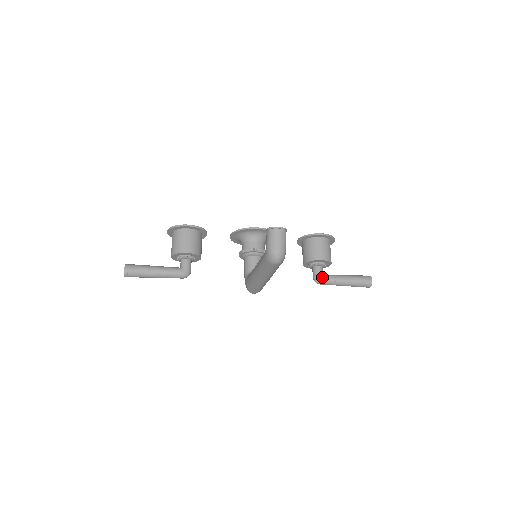
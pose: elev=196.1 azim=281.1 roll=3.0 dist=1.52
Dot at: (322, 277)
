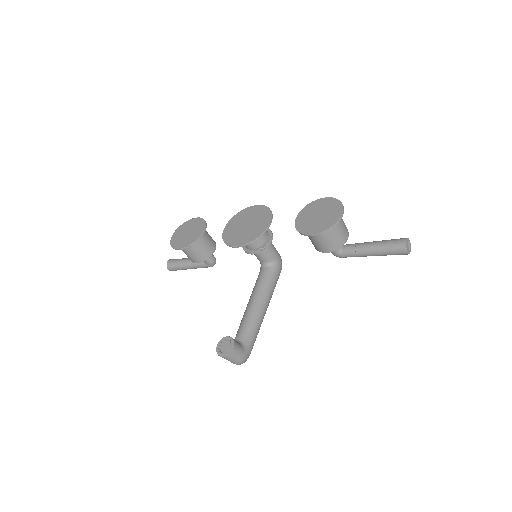
Dot at: (339, 256)
